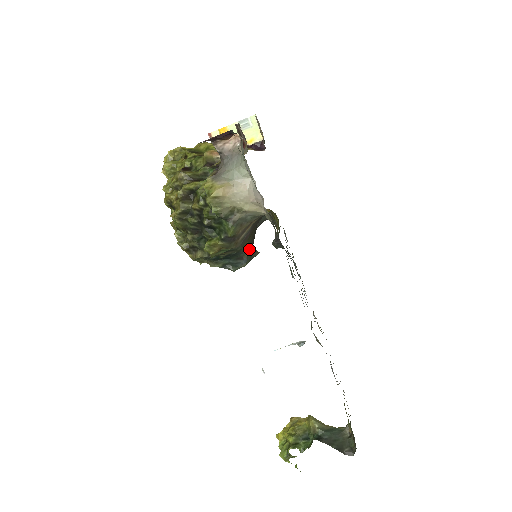
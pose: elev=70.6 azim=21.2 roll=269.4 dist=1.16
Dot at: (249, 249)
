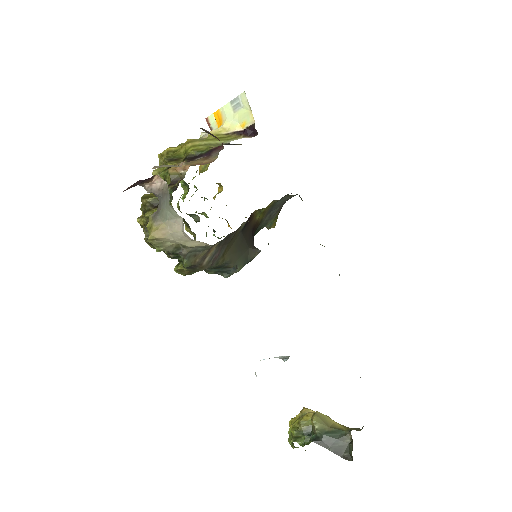
Dot at: (237, 257)
